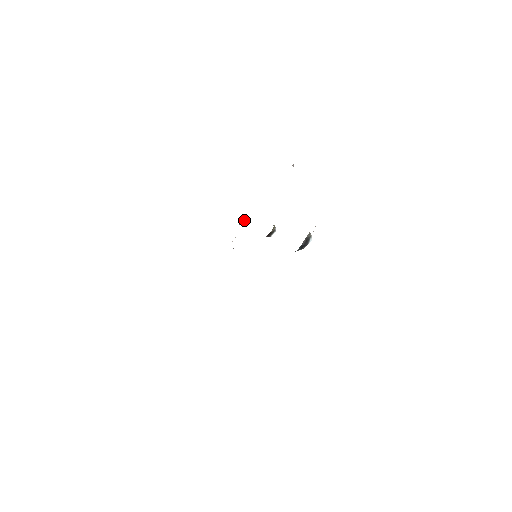
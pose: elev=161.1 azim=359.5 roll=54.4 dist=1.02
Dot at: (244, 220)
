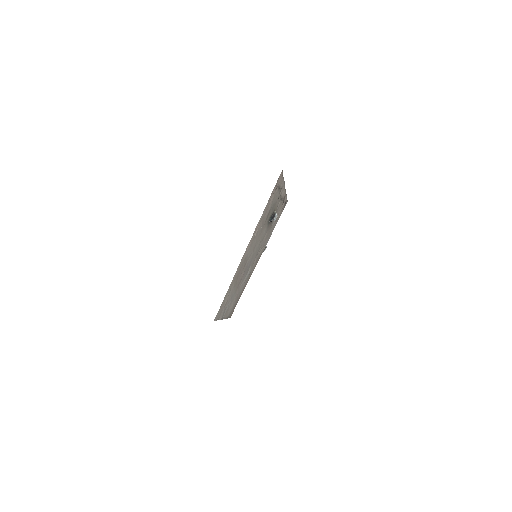
Dot at: occluded
